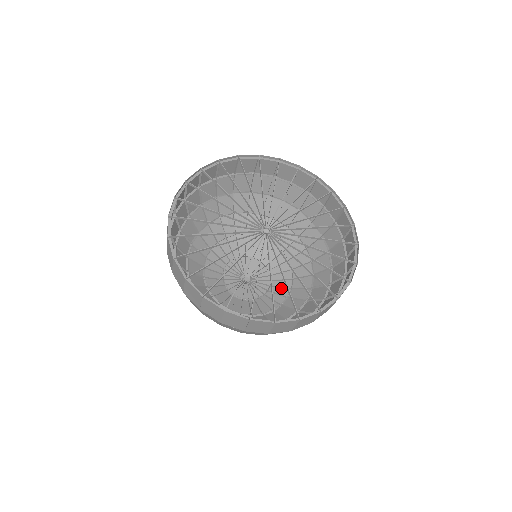
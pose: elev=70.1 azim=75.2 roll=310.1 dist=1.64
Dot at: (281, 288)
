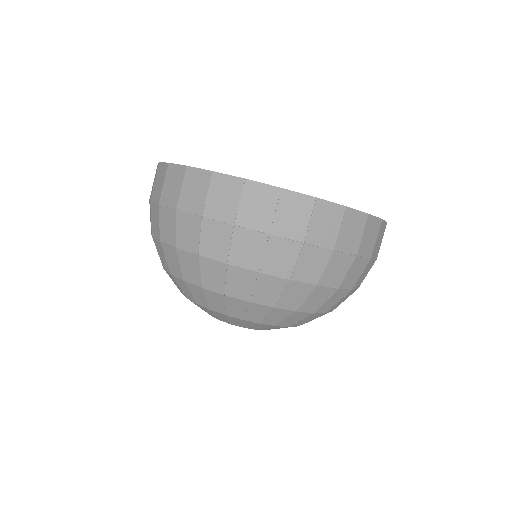
Dot at: occluded
